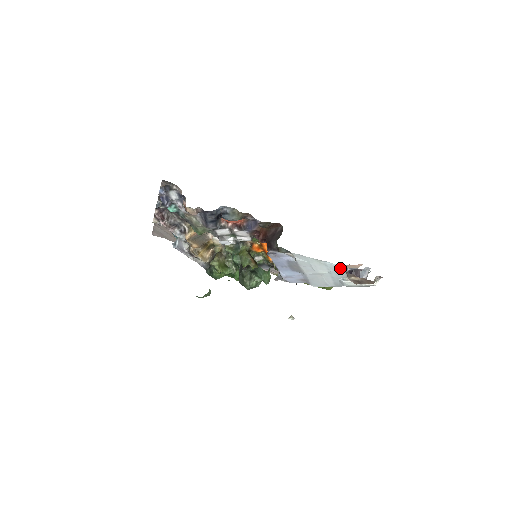
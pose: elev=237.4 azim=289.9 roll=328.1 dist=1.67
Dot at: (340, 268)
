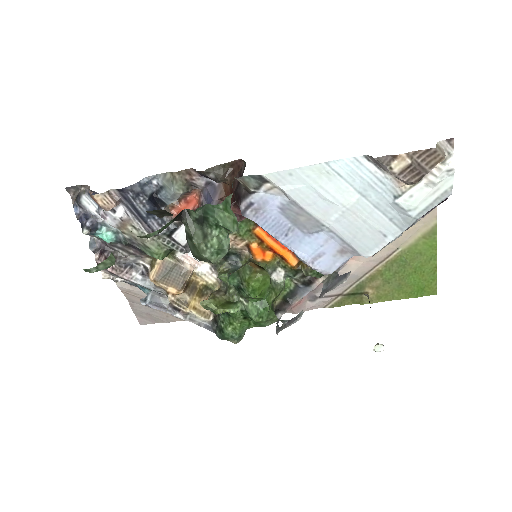
Dot at: (365, 165)
